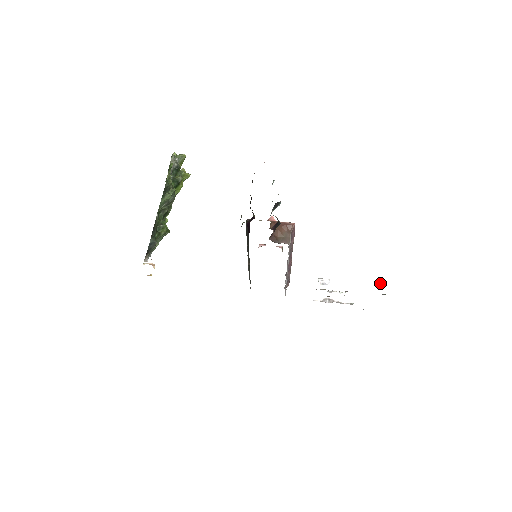
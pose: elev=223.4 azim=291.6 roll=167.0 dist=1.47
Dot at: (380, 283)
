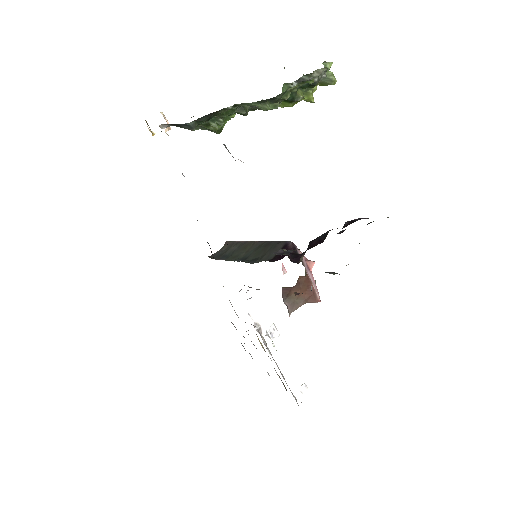
Dot at: (306, 387)
